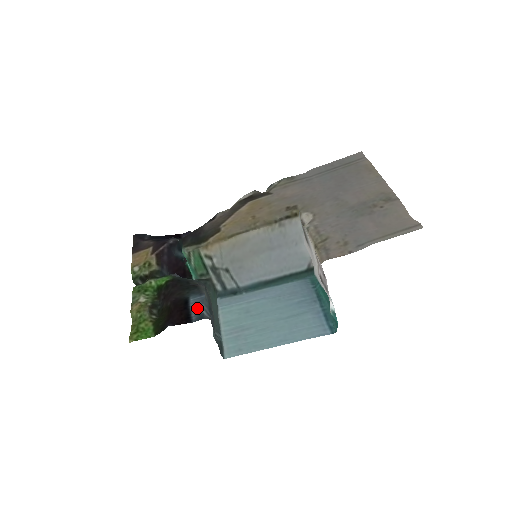
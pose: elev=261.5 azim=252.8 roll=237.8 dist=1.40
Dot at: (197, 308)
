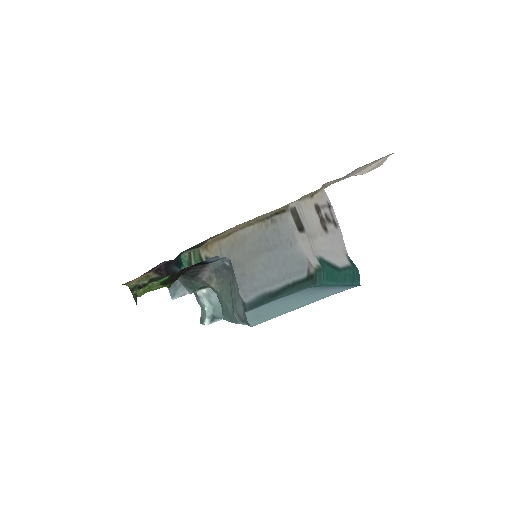
Dot at: (213, 259)
